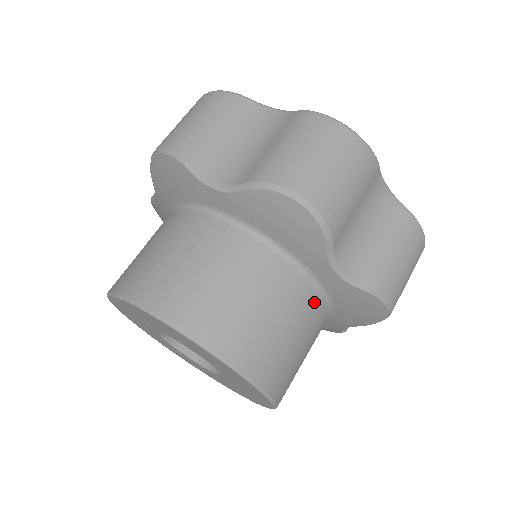
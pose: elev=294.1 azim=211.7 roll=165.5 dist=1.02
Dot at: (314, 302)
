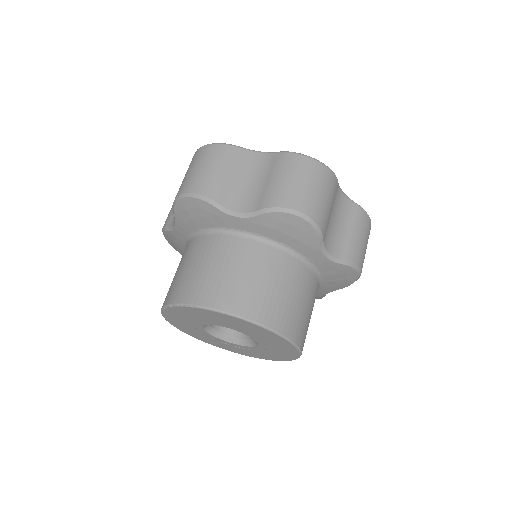
Dot at: (312, 279)
